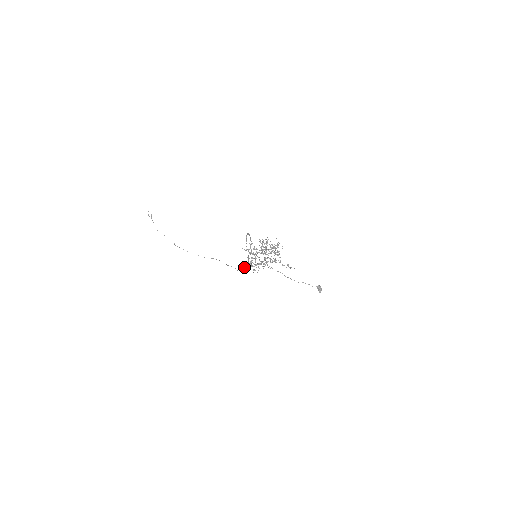
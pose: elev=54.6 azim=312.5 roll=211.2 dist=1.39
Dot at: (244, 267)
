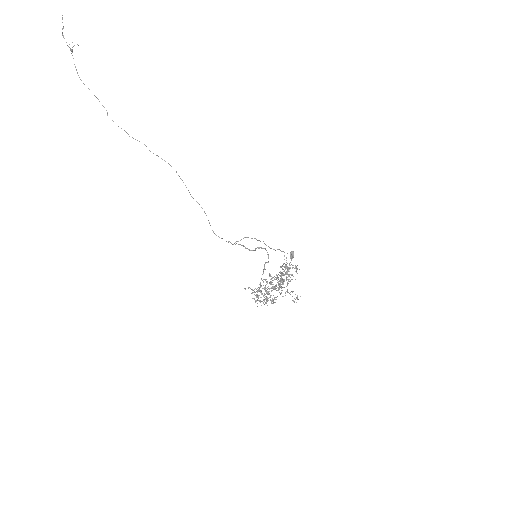
Dot at: occluded
